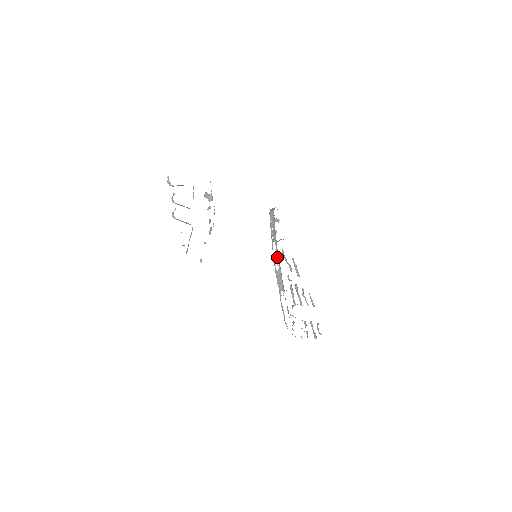
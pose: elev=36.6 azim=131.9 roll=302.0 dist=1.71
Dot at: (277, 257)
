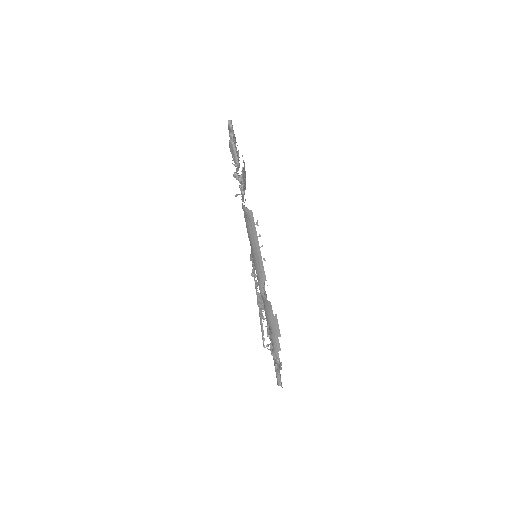
Dot at: occluded
